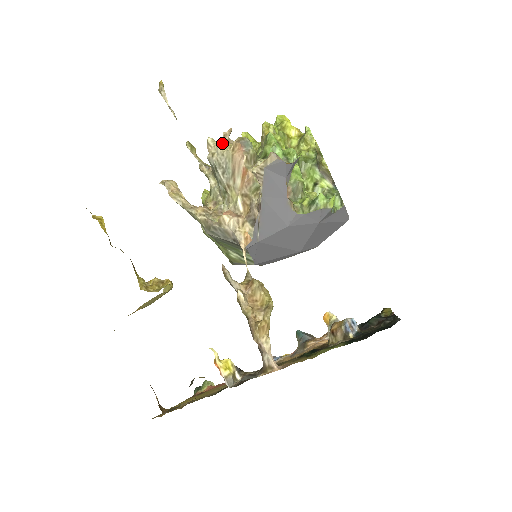
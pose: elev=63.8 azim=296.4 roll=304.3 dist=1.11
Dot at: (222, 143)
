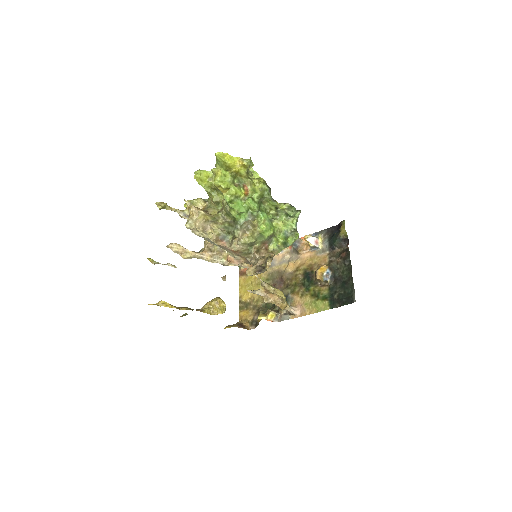
Dot at: (223, 280)
